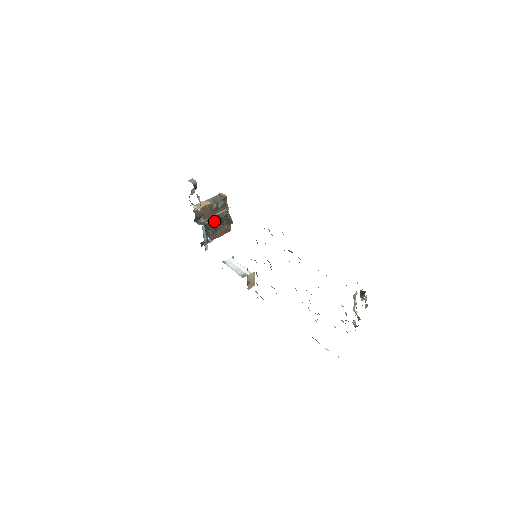
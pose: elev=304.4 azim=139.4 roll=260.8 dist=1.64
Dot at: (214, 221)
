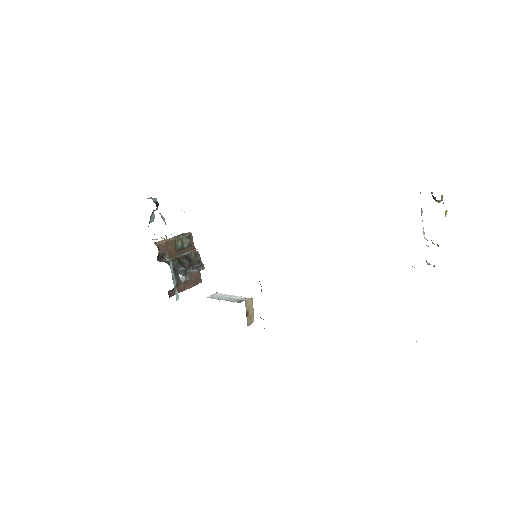
Dot at: (182, 261)
